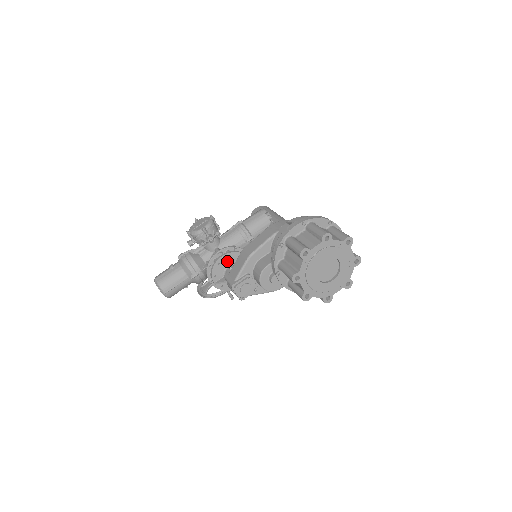
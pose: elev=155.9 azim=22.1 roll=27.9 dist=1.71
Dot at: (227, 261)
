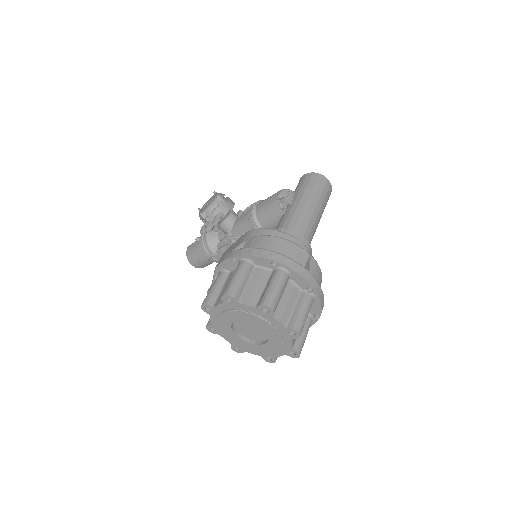
Dot at: occluded
